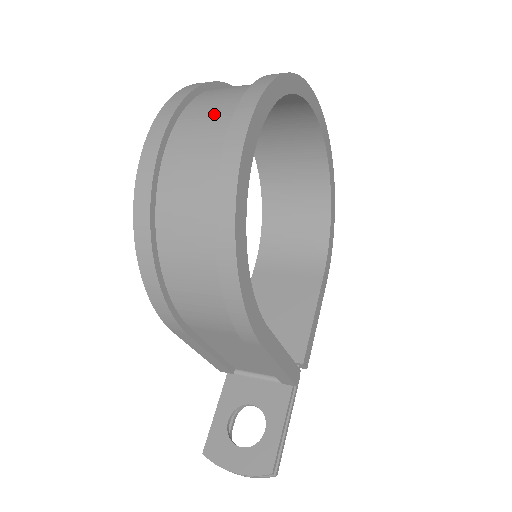
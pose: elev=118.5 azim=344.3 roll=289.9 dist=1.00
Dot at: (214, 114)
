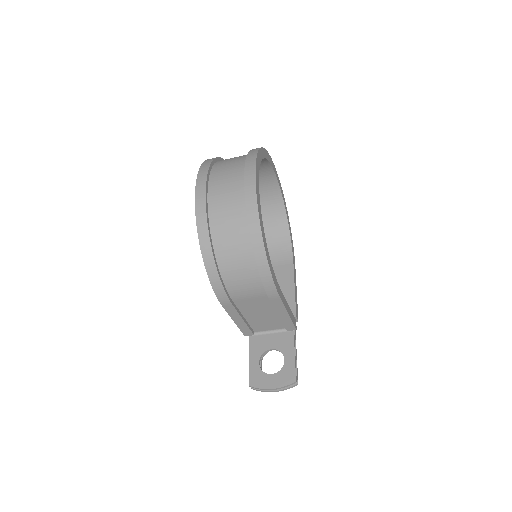
Dot at: (230, 176)
